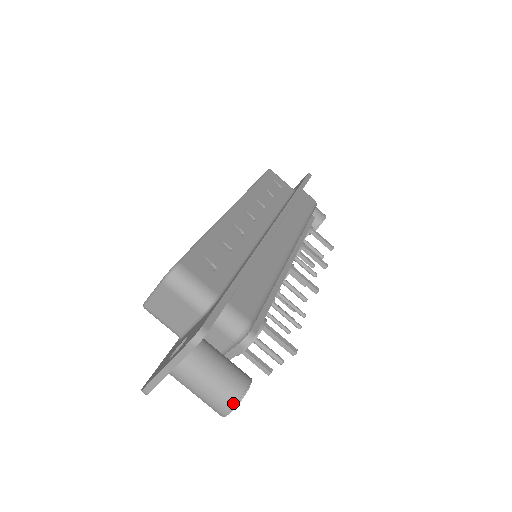
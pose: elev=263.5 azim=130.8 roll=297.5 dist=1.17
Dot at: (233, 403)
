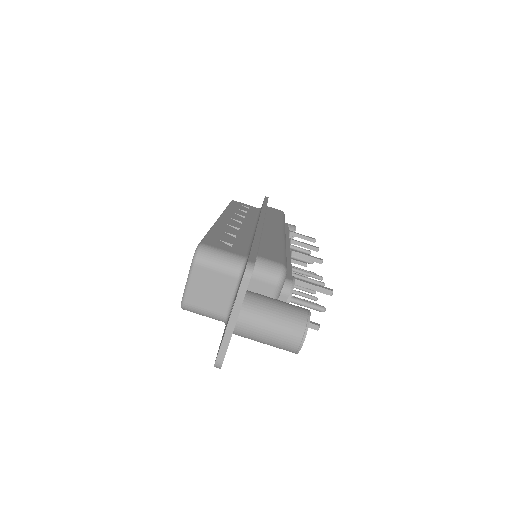
Dot at: (303, 328)
